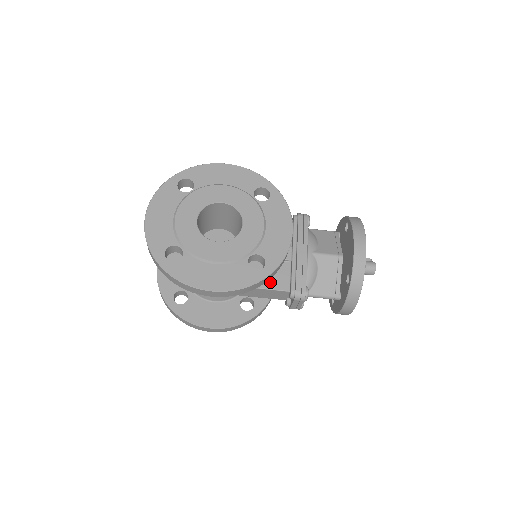
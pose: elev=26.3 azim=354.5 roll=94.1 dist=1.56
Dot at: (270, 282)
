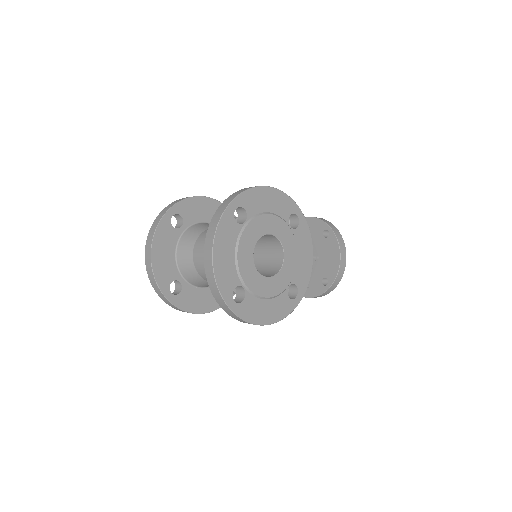
Dot at: occluded
